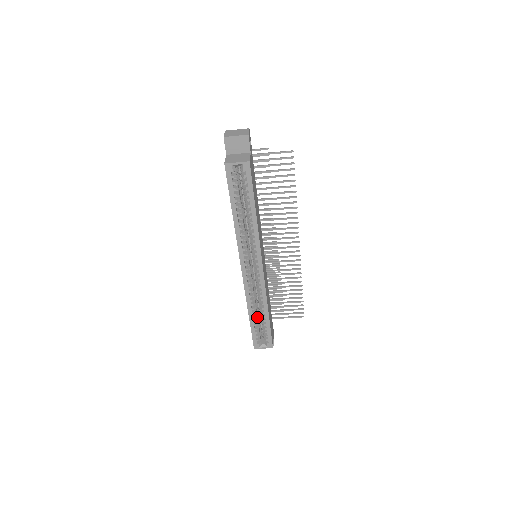
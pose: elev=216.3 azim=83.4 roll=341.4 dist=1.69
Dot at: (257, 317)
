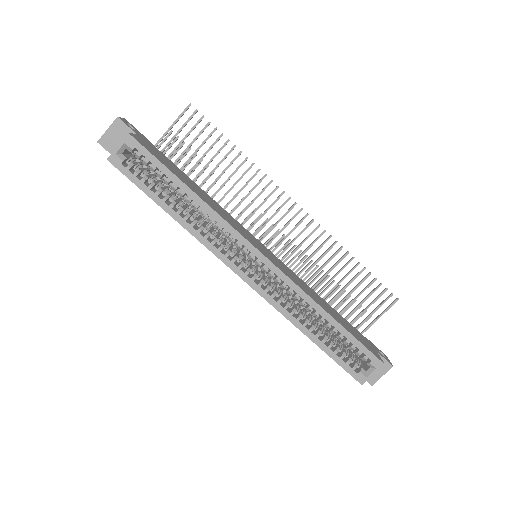
Dot at: (324, 334)
